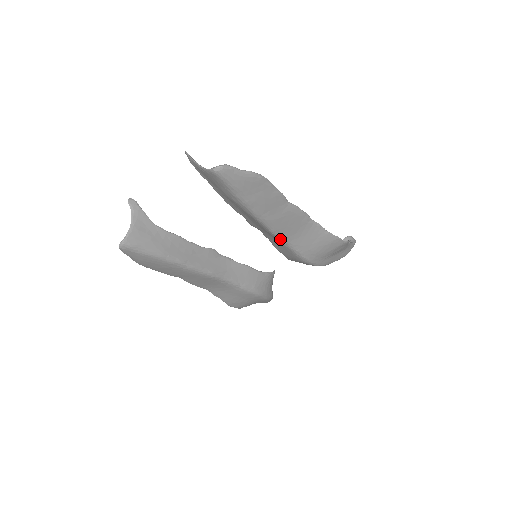
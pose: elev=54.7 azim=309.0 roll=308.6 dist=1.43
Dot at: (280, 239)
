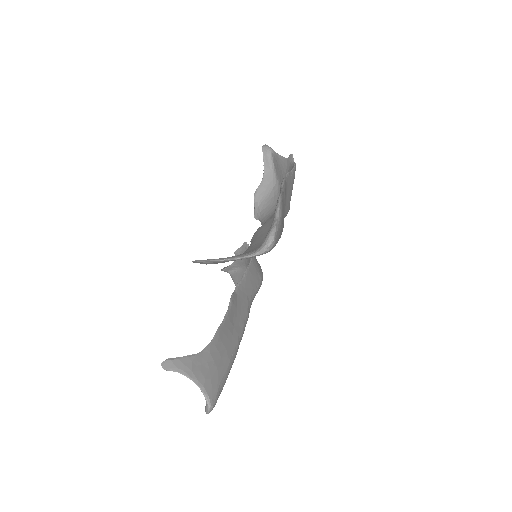
Dot at: occluded
